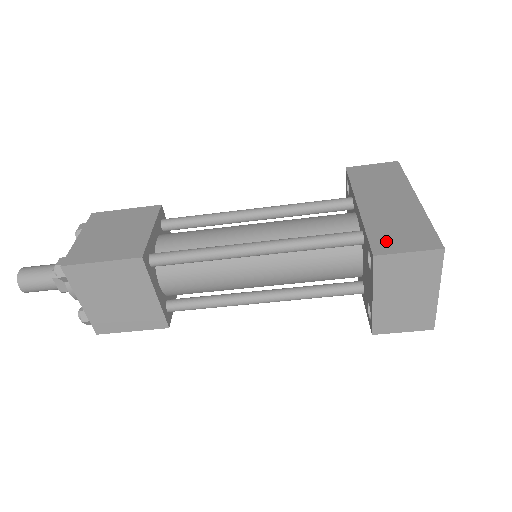
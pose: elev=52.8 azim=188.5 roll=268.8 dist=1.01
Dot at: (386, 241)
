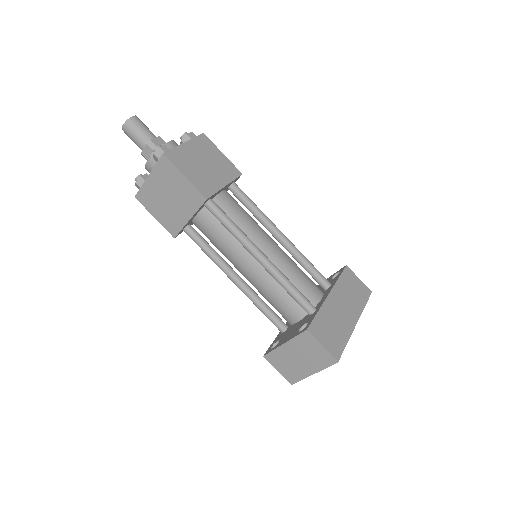
Dot at: (320, 329)
